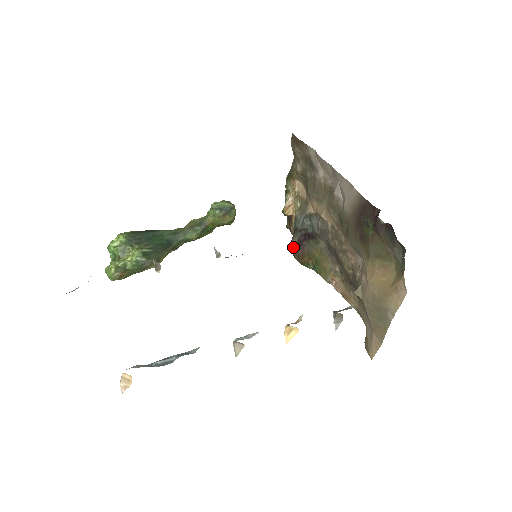
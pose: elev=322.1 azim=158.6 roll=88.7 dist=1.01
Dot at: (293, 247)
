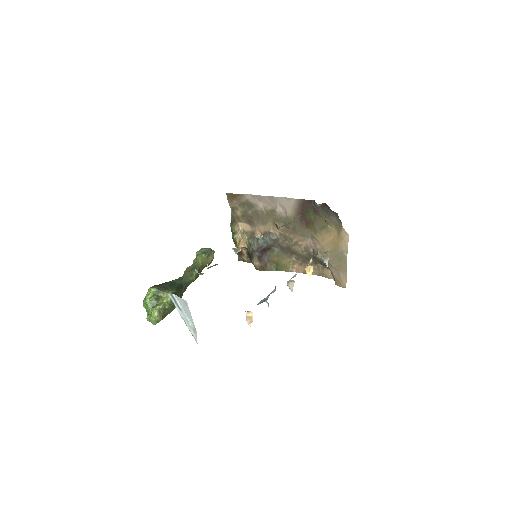
Dot at: (256, 264)
